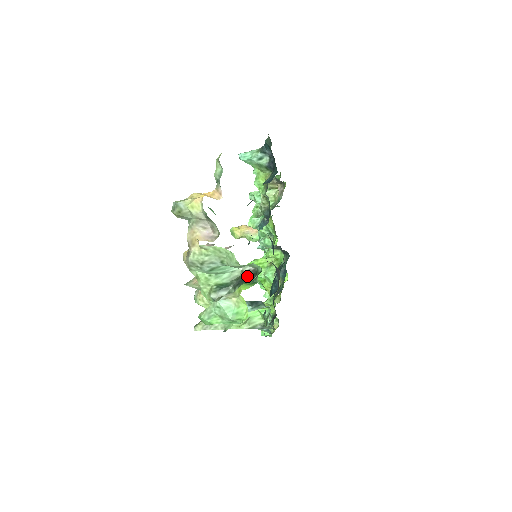
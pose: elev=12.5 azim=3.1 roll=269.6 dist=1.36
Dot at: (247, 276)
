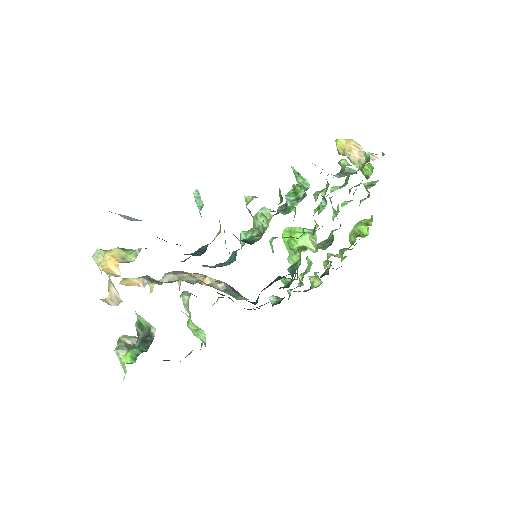
Dot at: (146, 340)
